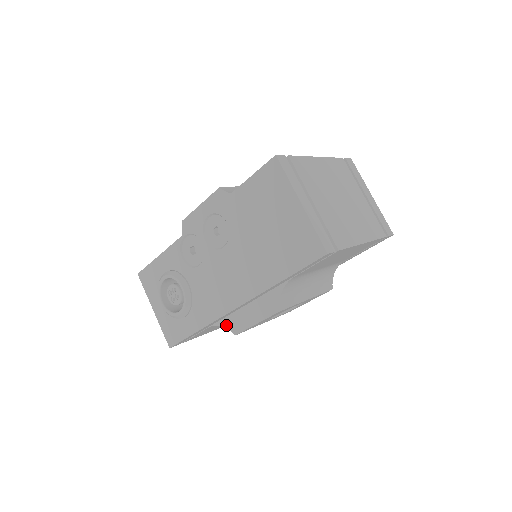
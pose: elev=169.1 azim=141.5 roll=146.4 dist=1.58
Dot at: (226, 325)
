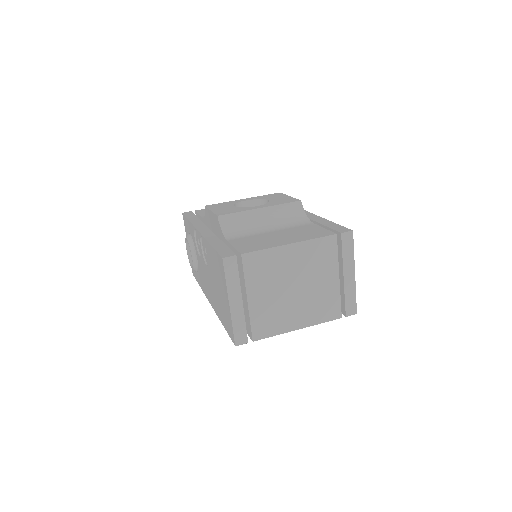
Dot at: occluded
